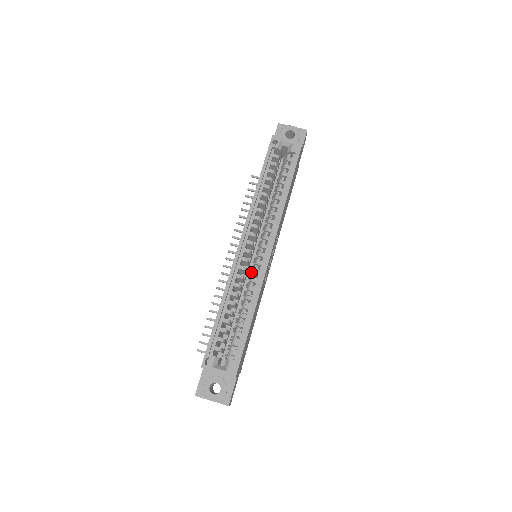
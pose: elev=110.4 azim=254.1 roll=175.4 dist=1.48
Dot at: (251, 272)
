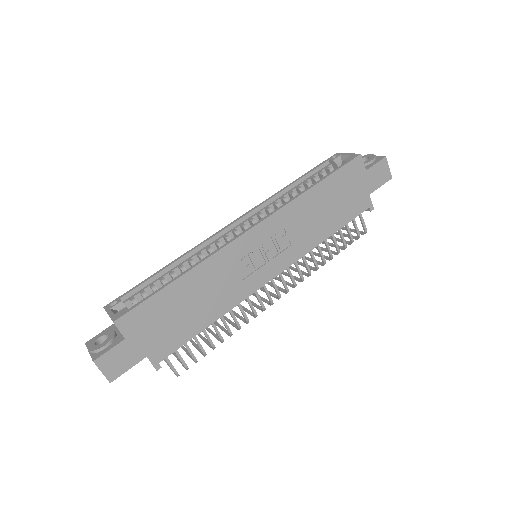
Dot at: occluded
